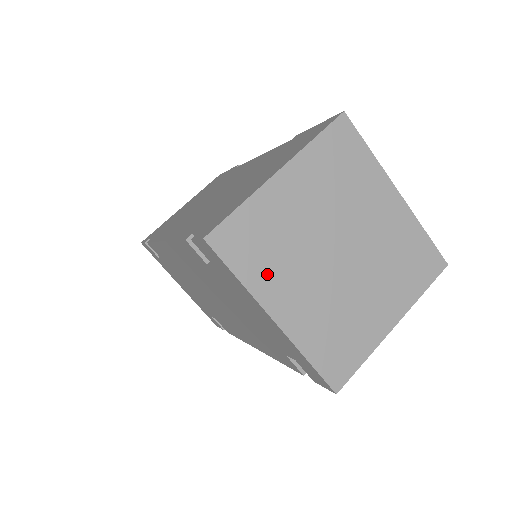
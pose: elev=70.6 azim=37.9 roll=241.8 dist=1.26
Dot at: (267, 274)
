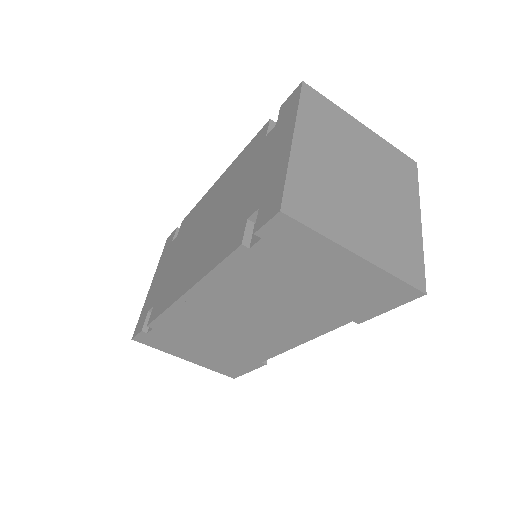
Dot at: (314, 127)
